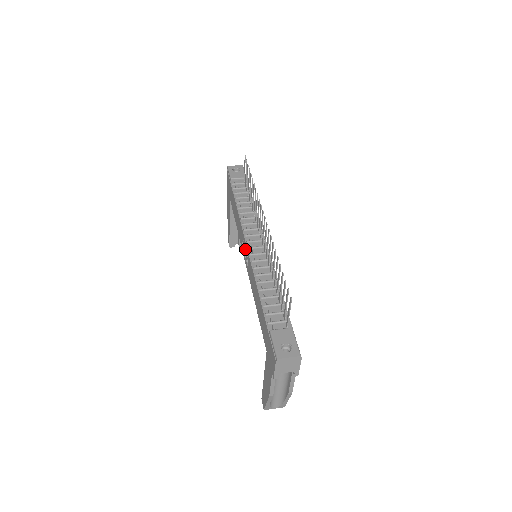
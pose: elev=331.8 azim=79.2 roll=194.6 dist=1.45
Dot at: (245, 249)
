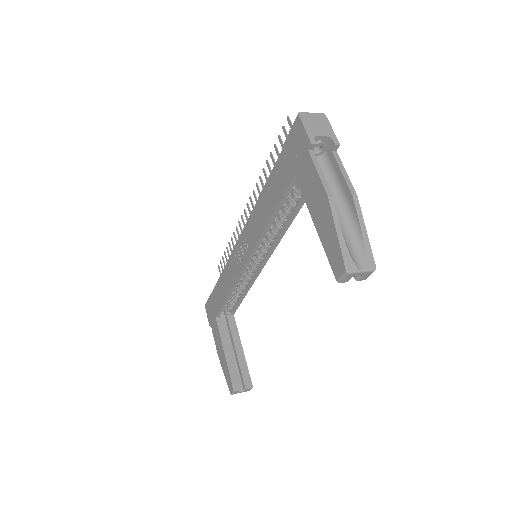
Dot at: (240, 246)
